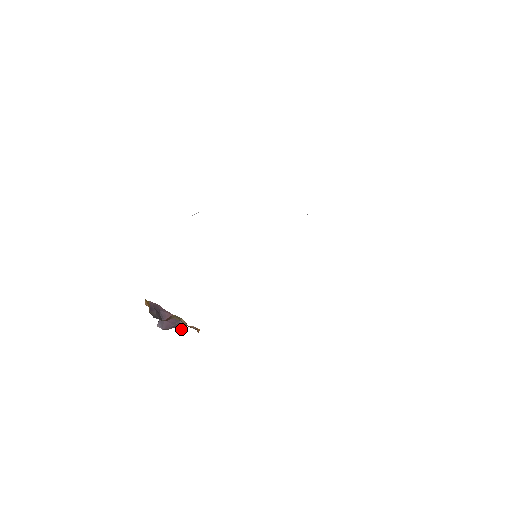
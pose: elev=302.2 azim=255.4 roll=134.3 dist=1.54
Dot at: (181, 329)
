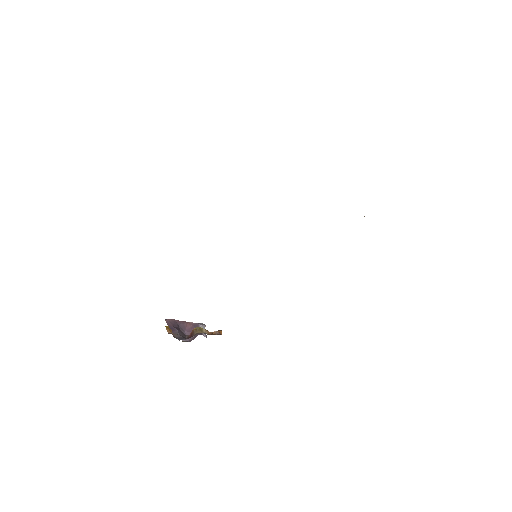
Dot at: (204, 336)
